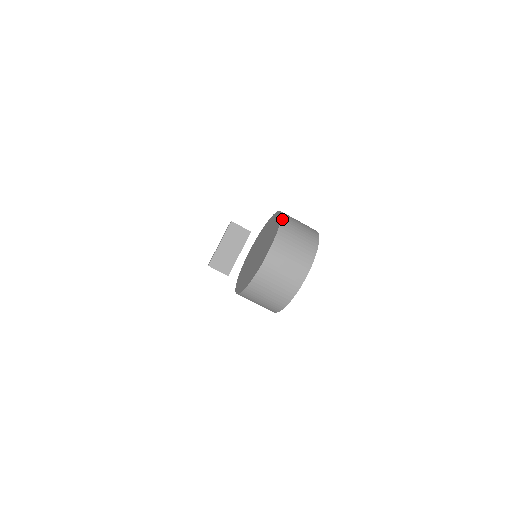
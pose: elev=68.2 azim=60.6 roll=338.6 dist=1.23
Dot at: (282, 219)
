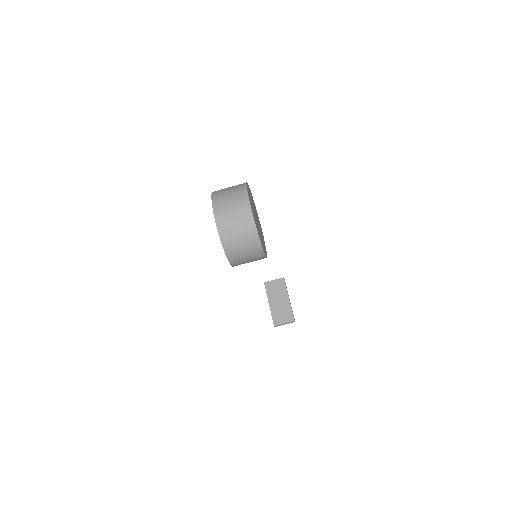
Dot at: (213, 192)
